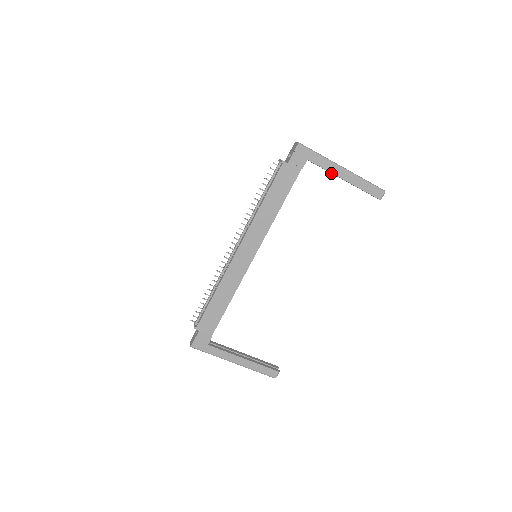
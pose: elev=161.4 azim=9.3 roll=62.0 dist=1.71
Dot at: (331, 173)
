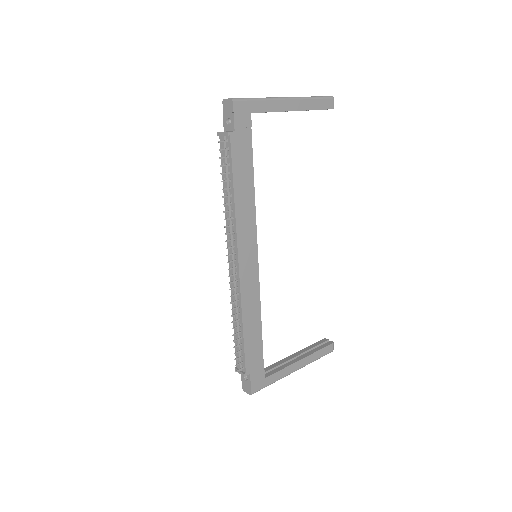
Dot at: occluded
